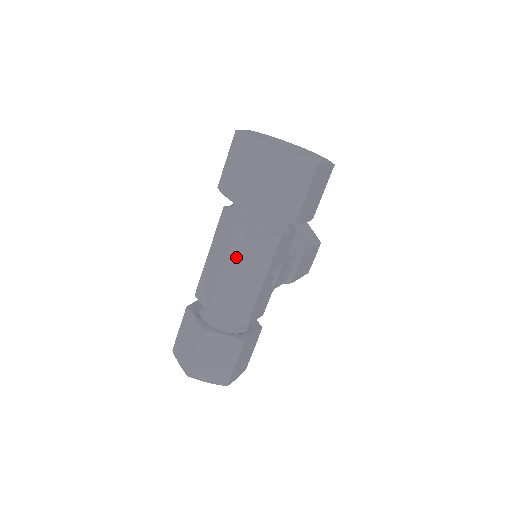
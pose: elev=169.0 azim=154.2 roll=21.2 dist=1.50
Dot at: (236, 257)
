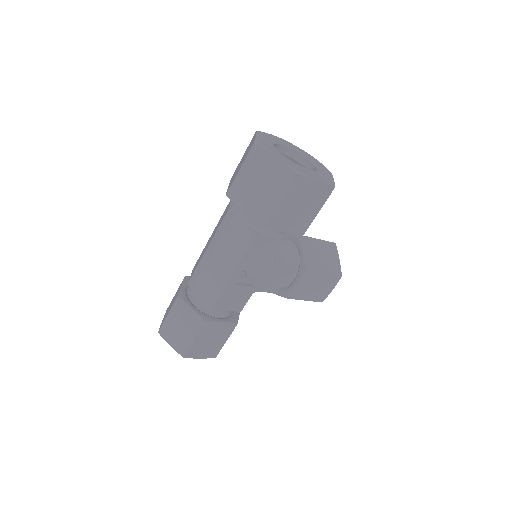
Dot at: (217, 241)
